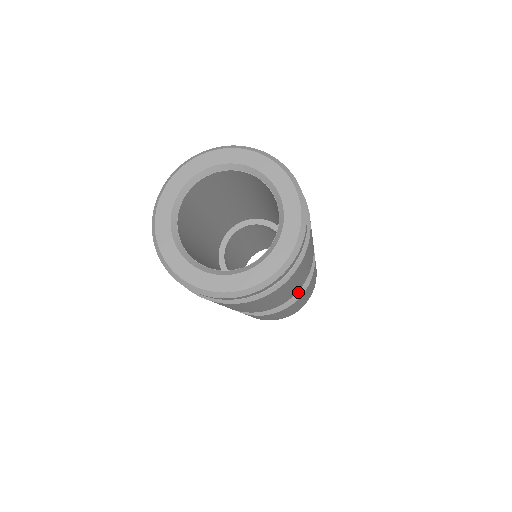
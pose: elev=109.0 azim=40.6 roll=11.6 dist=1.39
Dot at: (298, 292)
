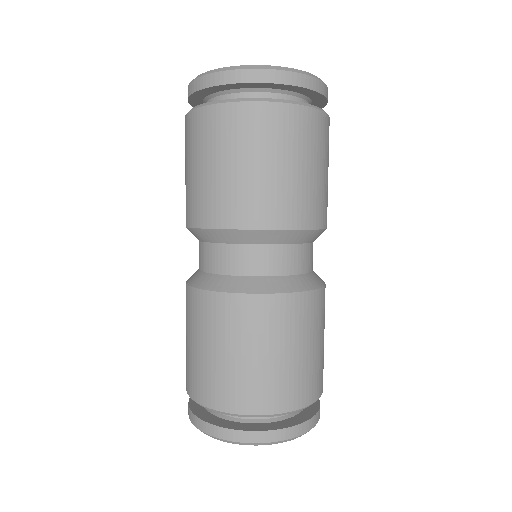
Dot at: occluded
